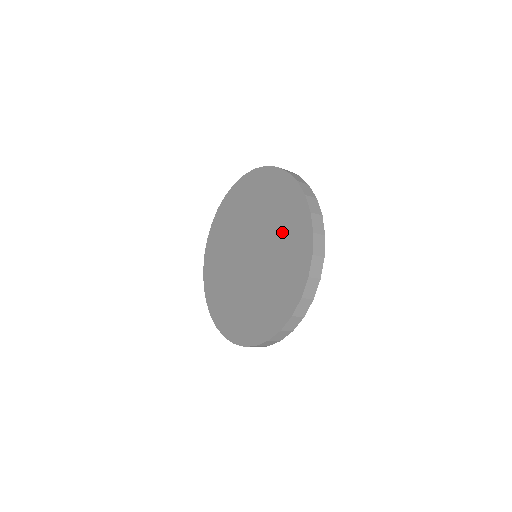
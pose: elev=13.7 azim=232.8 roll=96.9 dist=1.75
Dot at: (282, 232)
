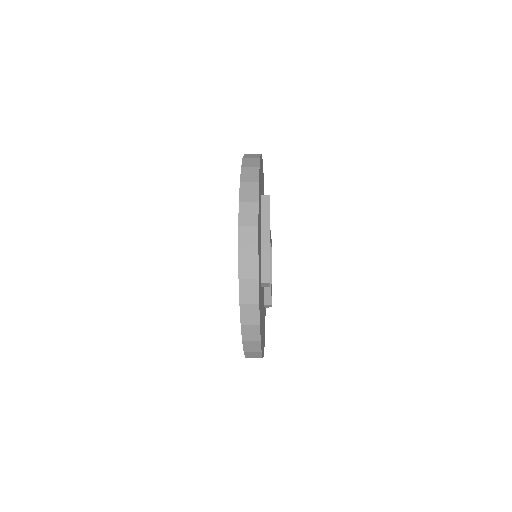
Dot at: occluded
